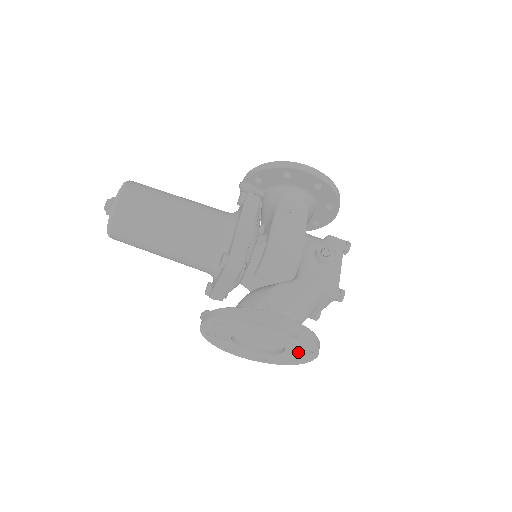
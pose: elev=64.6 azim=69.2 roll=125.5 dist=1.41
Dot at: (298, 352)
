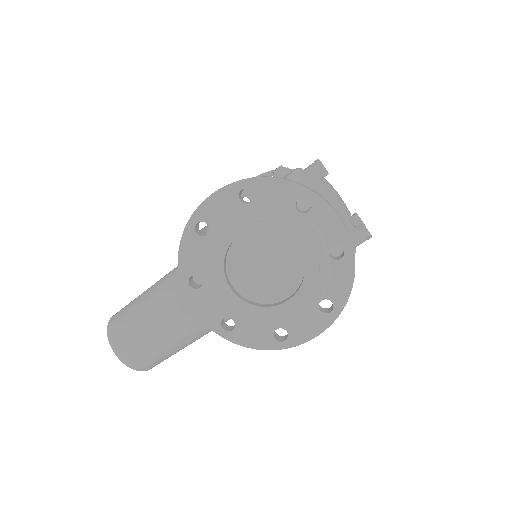
Dot at: (300, 221)
